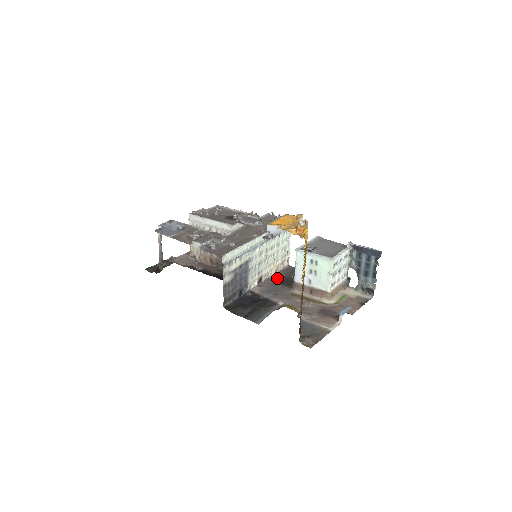
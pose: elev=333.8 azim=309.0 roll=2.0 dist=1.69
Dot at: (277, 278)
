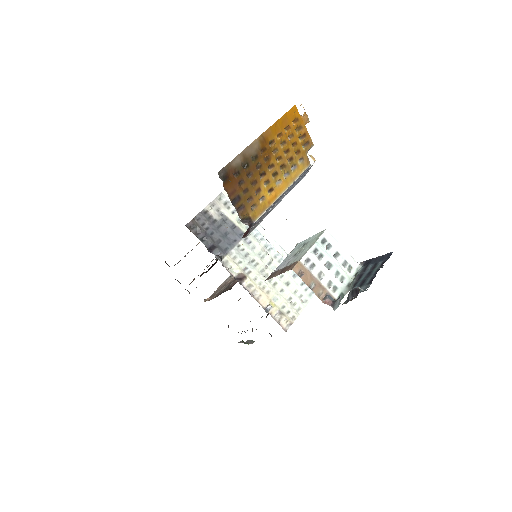
Dot at: occluded
